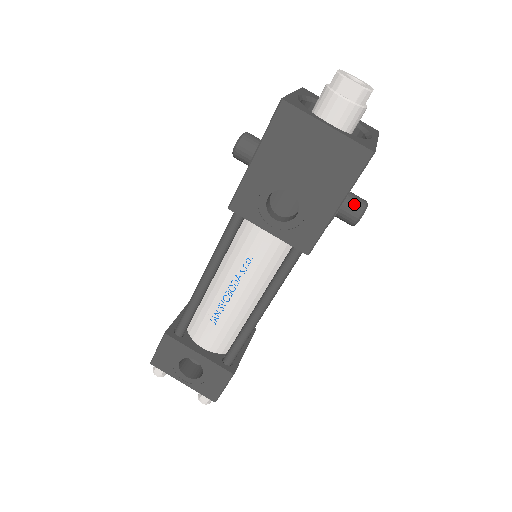
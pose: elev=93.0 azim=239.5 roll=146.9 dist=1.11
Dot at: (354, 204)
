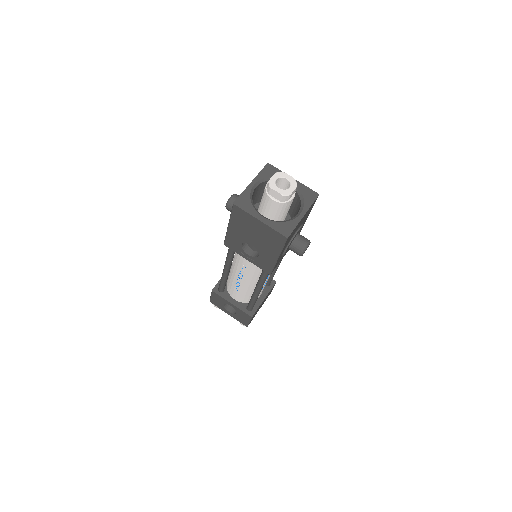
Dot at: (297, 246)
